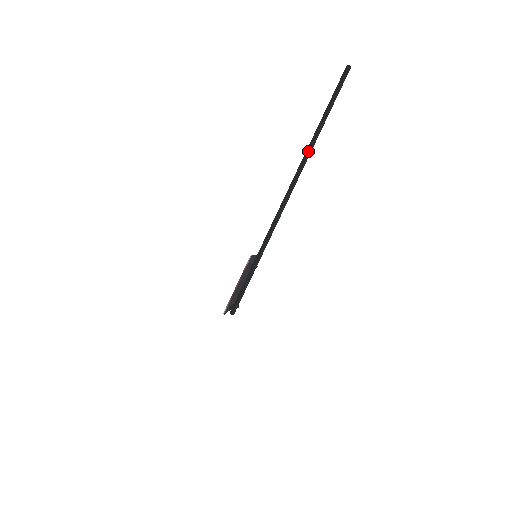
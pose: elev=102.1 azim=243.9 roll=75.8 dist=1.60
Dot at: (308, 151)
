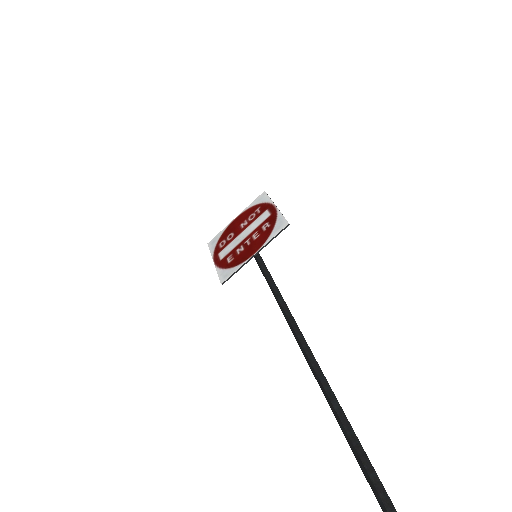
Dot at: occluded
